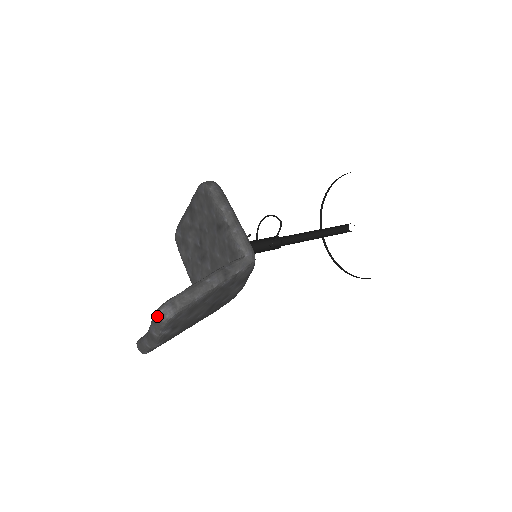
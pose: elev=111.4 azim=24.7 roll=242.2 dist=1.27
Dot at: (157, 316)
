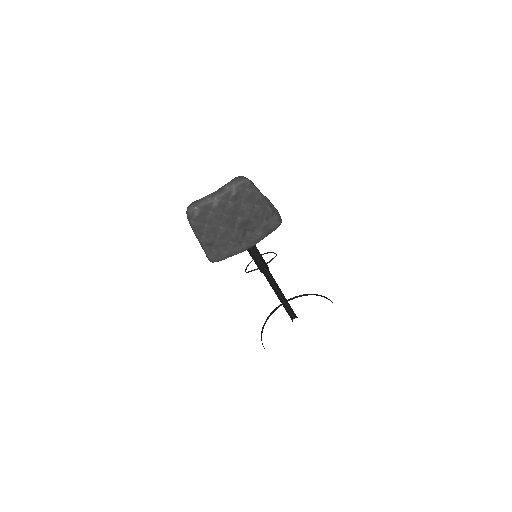
Dot at: (240, 177)
